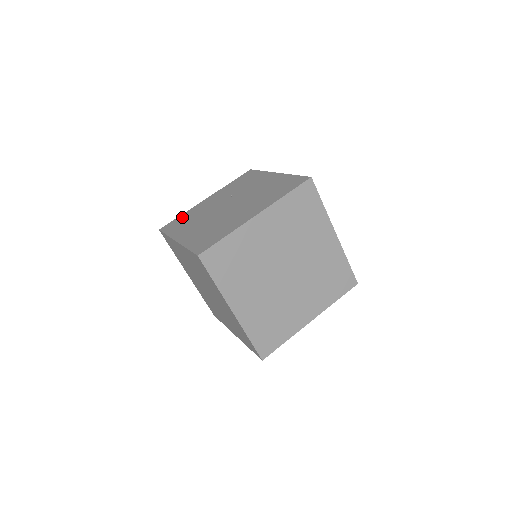
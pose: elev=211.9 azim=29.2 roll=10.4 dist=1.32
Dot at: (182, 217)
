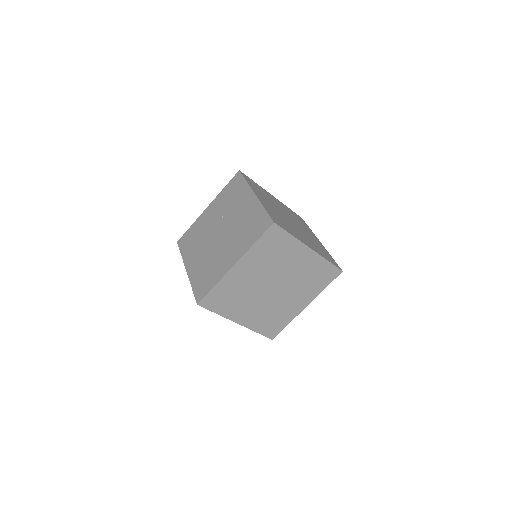
Dot at: (191, 231)
